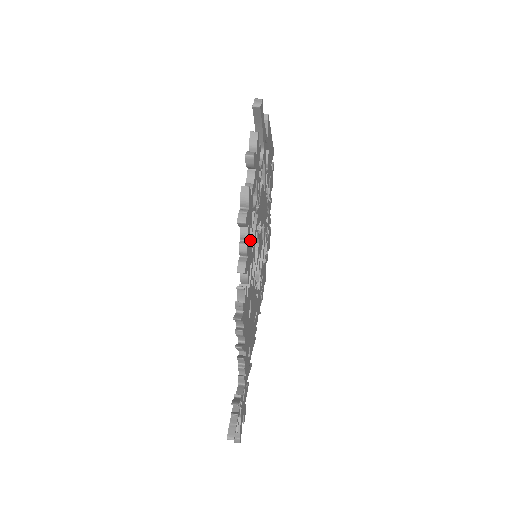
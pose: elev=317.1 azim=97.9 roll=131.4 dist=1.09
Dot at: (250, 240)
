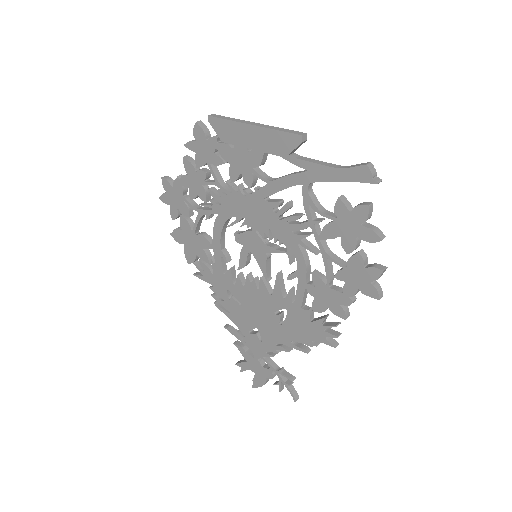
Dot at: (332, 282)
